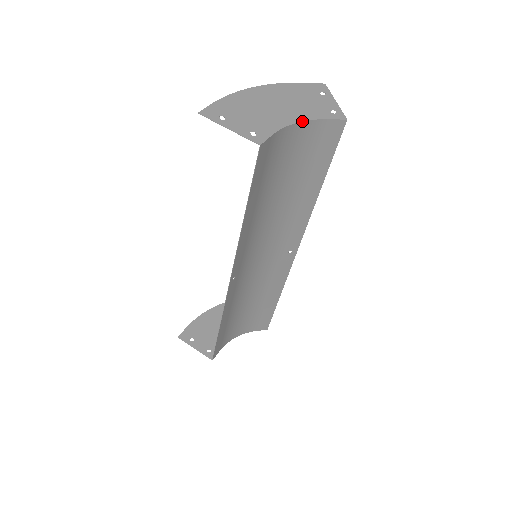
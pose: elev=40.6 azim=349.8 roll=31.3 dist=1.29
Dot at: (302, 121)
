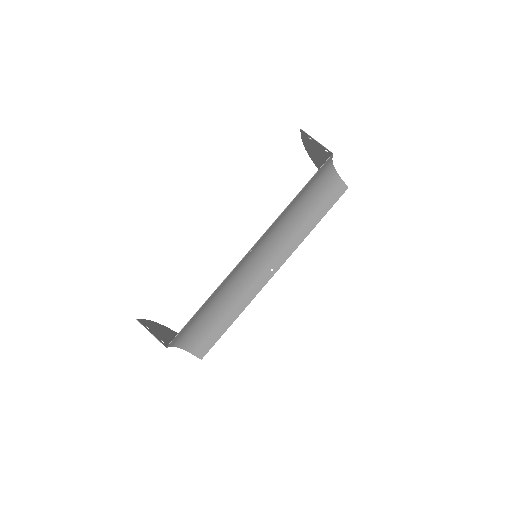
Dot at: occluded
